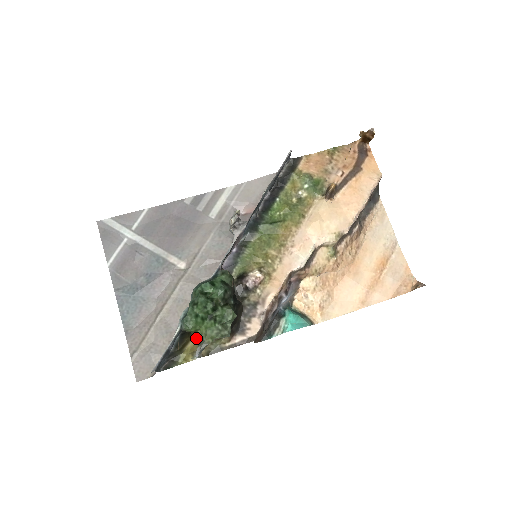
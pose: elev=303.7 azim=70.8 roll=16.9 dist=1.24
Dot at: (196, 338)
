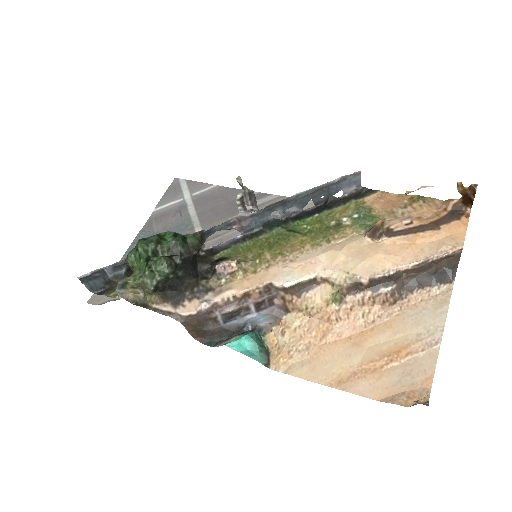
Dot at: occluded
